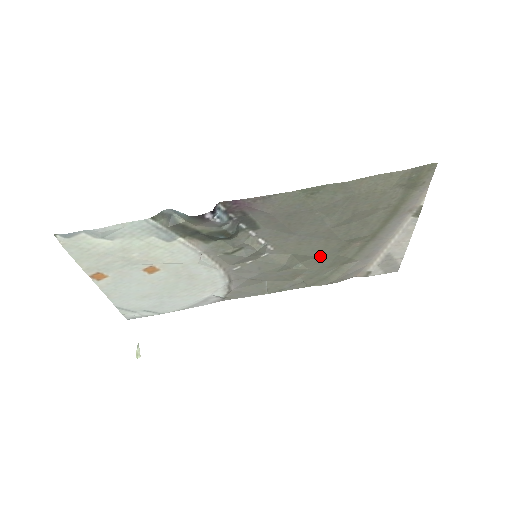
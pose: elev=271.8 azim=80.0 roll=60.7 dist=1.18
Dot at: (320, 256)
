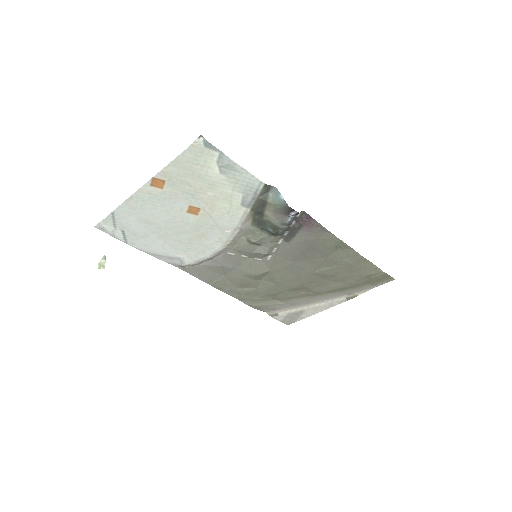
Dot at: (278, 284)
